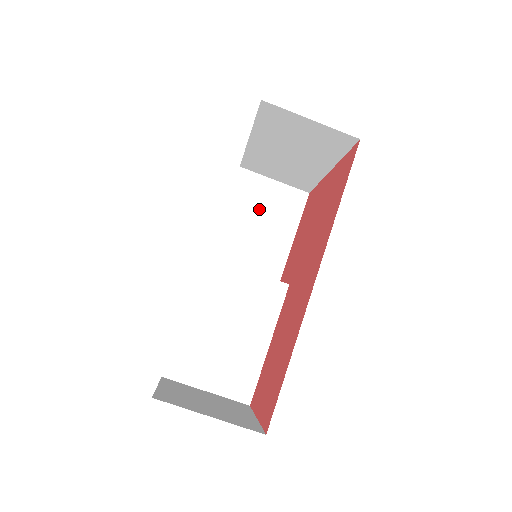
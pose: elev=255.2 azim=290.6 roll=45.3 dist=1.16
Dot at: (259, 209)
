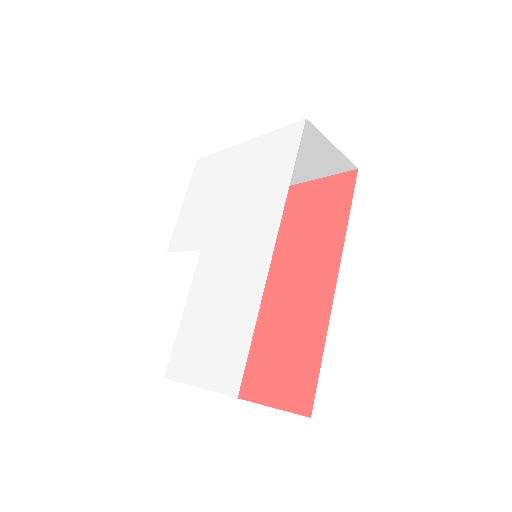
Dot at: occluded
